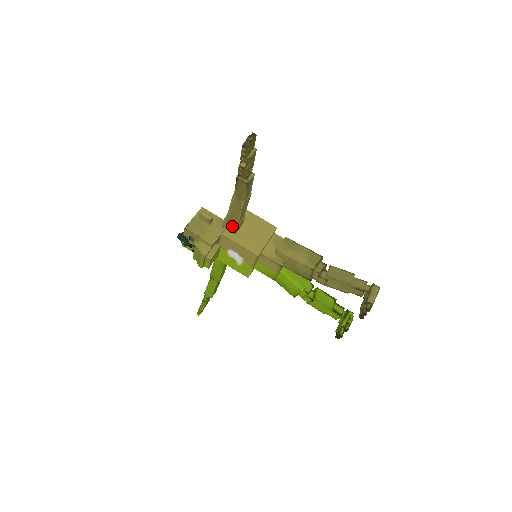
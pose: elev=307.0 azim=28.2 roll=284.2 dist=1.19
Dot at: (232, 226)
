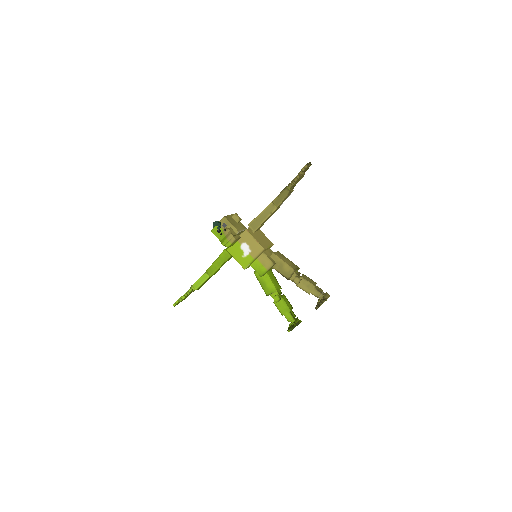
Dot at: (256, 225)
